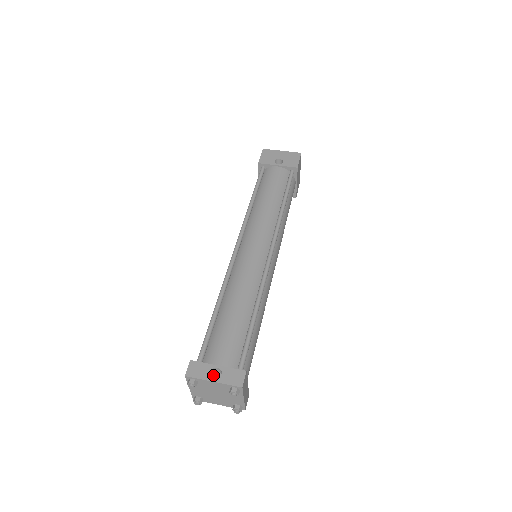
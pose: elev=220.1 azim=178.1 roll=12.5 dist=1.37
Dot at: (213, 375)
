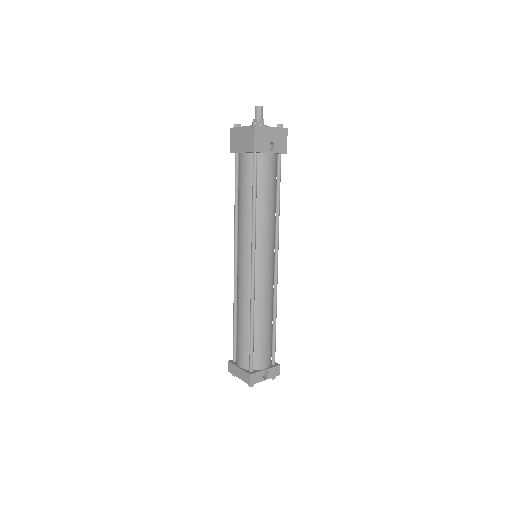
Dot at: occluded
